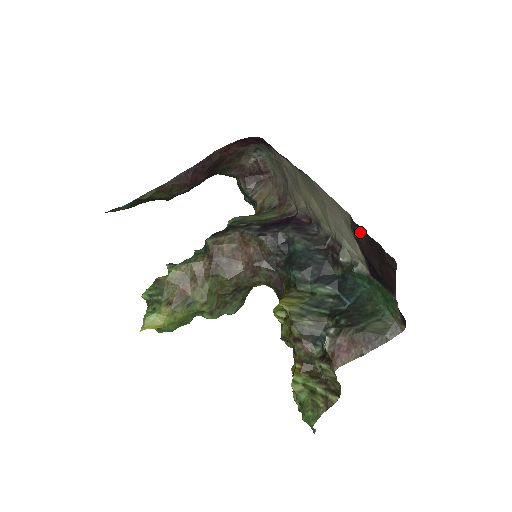
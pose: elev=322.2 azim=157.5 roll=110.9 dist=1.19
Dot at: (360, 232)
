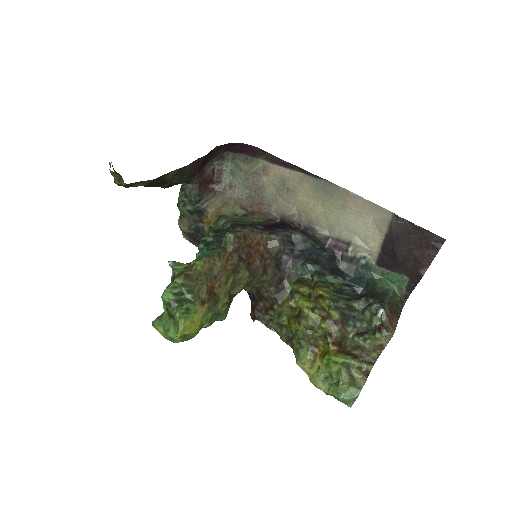
Dot at: (404, 225)
